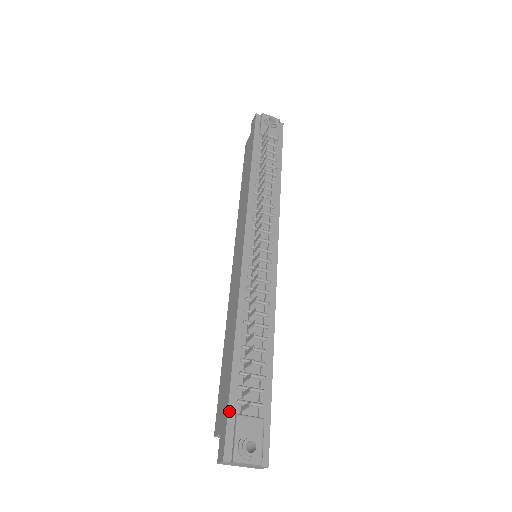
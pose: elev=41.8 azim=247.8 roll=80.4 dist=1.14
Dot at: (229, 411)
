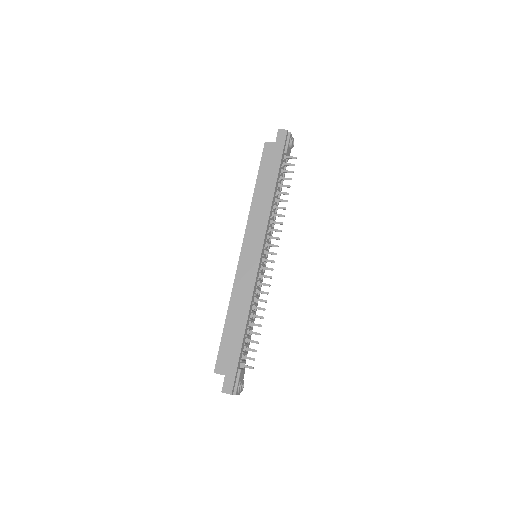
Dot at: (238, 367)
